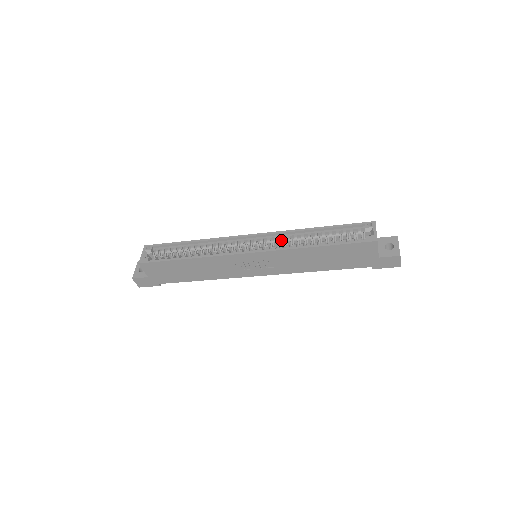
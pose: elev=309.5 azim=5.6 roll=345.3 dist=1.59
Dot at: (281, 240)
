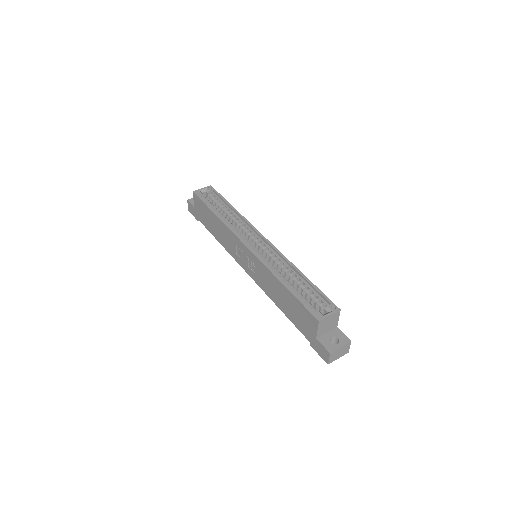
Dot at: (274, 259)
